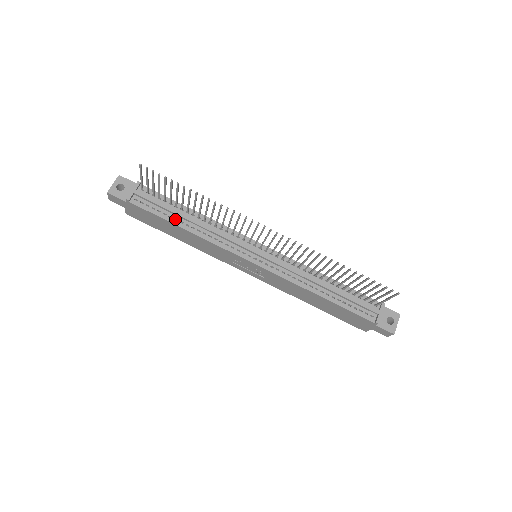
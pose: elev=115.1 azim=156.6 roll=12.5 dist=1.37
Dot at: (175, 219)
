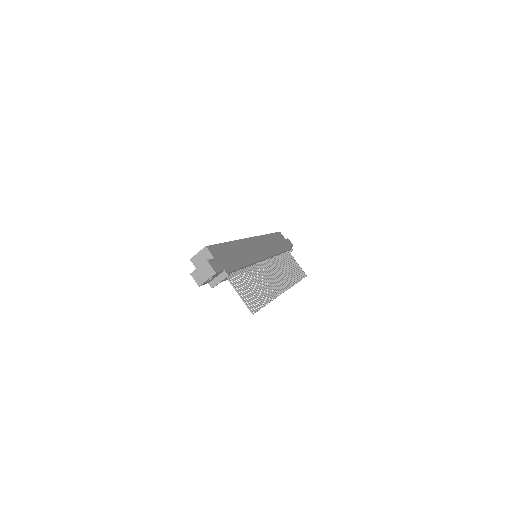
Dot at: occluded
